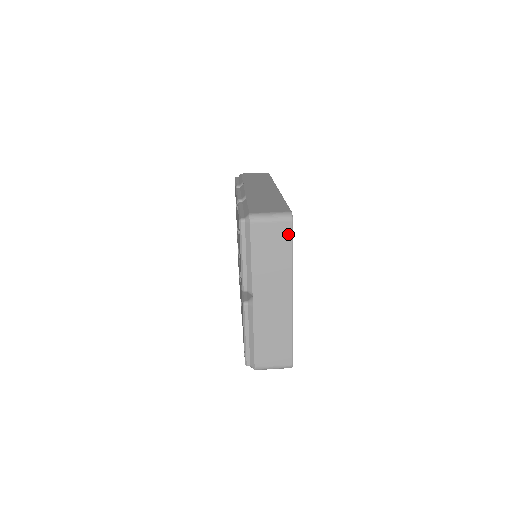
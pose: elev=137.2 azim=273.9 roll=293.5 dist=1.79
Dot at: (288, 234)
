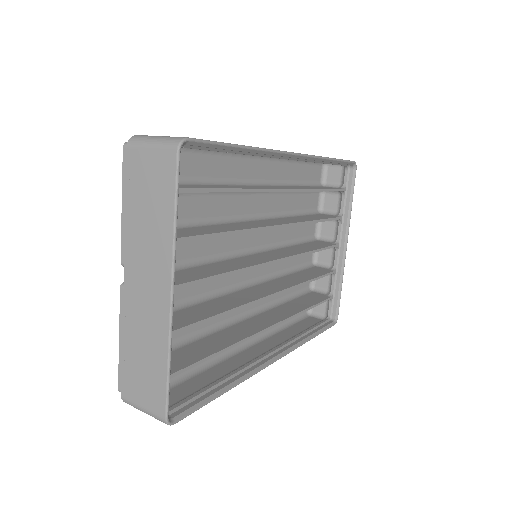
Dot at: (171, 174)
